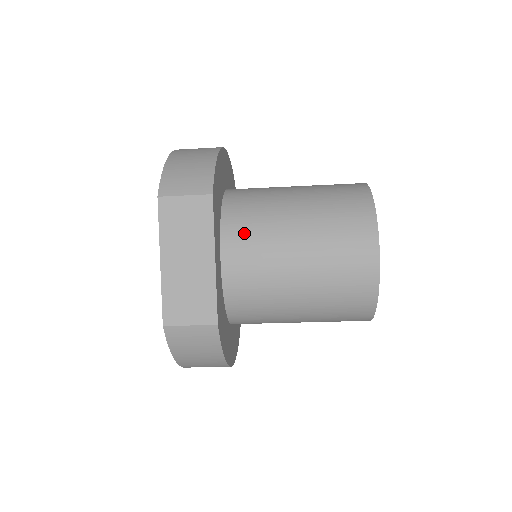
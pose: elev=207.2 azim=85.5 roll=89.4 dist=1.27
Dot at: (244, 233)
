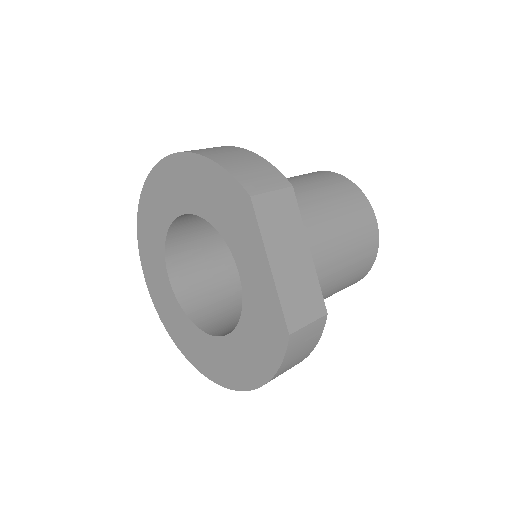
Dot at: occluded
